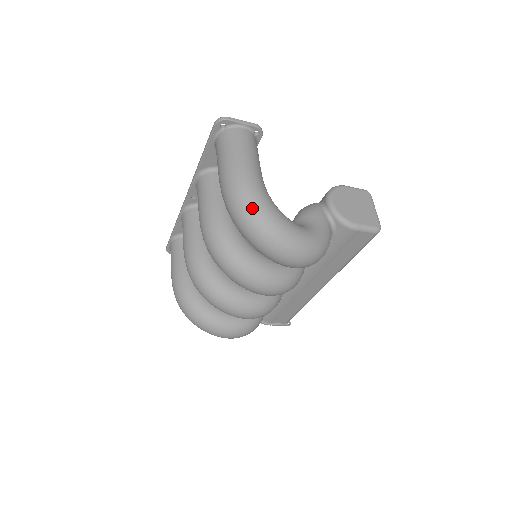
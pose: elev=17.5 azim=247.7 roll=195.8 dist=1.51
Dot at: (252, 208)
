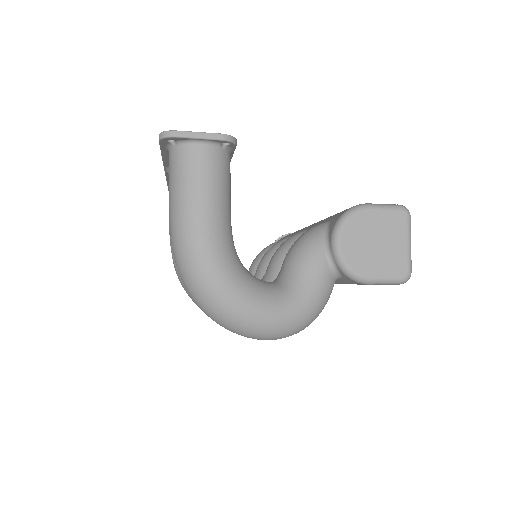
Dot at: (203, 291)
